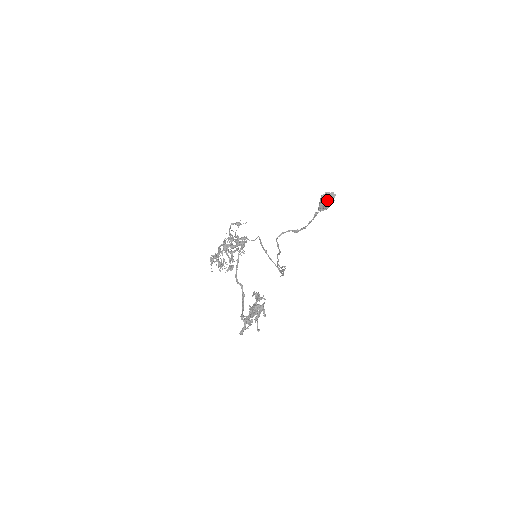
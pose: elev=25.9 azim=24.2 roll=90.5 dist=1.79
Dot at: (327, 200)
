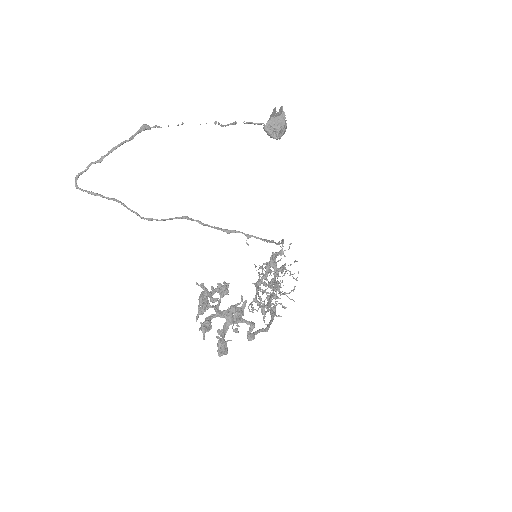
Dot at: (272, 120)
